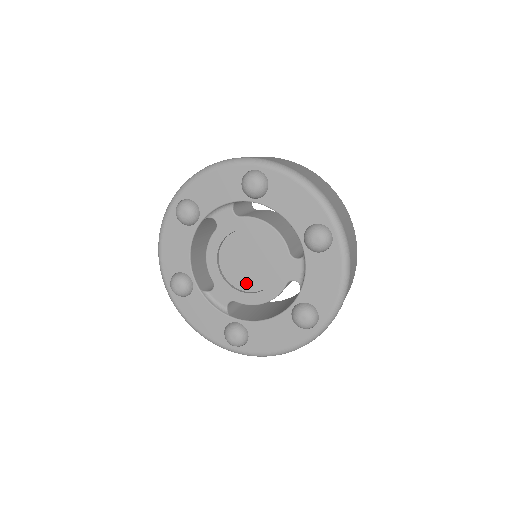
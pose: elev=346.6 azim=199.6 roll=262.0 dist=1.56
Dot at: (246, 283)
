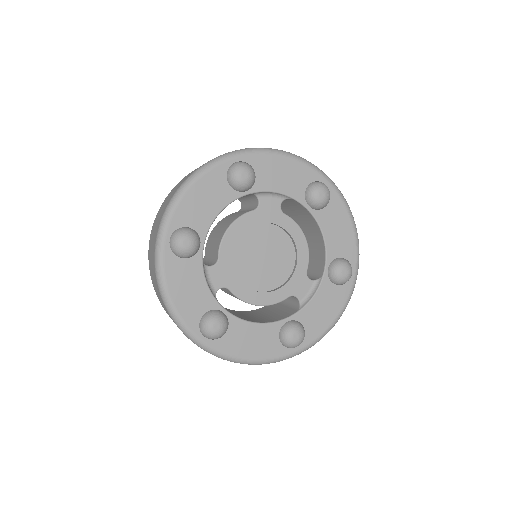
Dot at: (249, 277)
